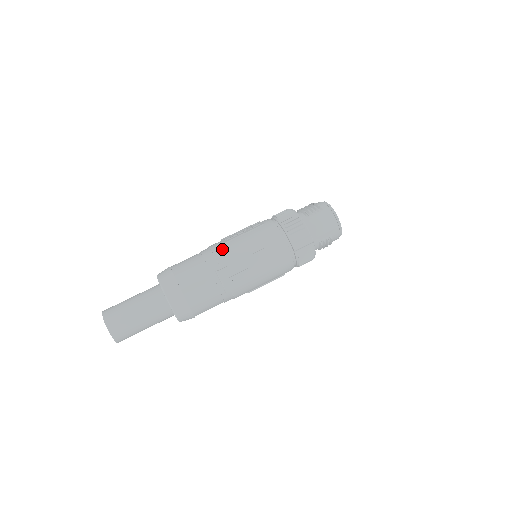
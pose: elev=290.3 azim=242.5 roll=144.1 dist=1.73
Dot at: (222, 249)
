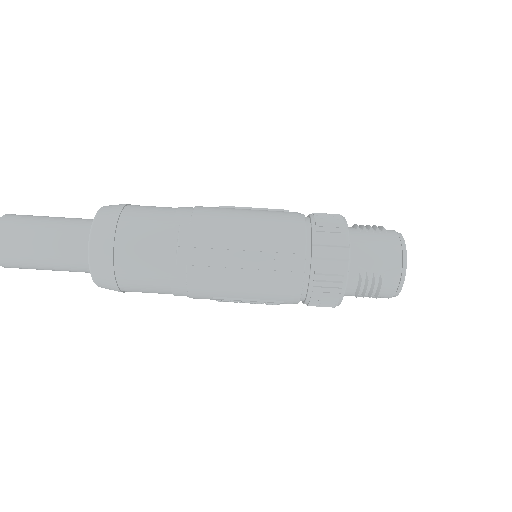
Dot at: (210, 208)
